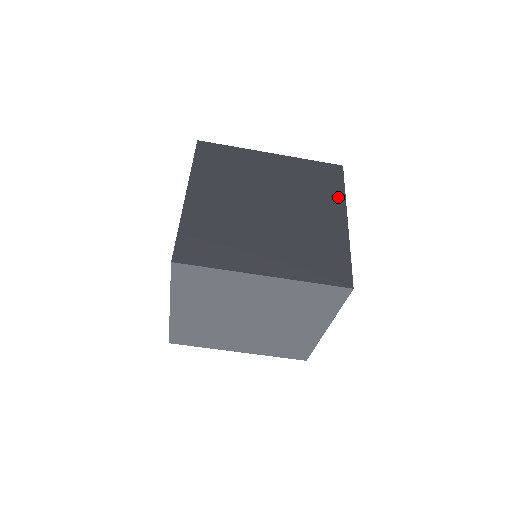
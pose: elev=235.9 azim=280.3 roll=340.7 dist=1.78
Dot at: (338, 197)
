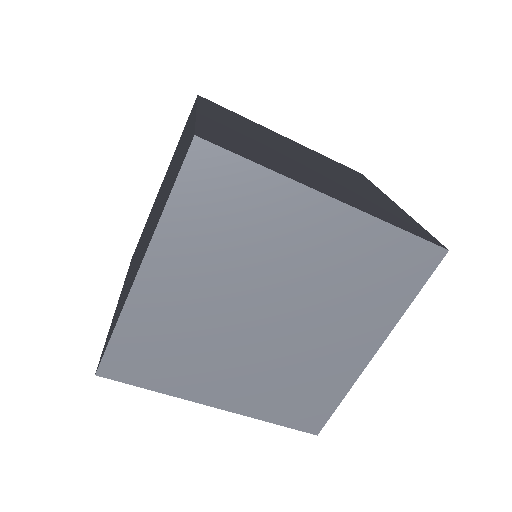
Dot at: (373, 187)
